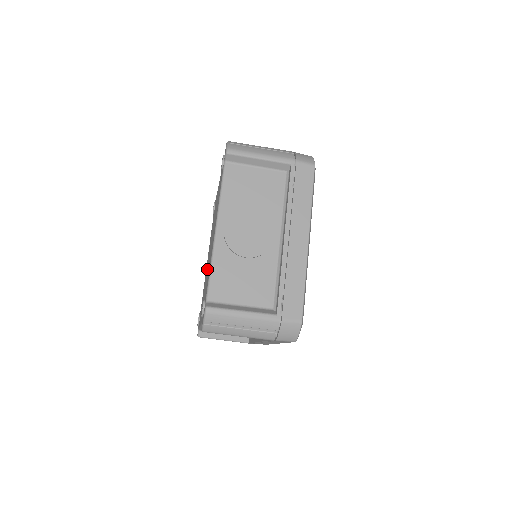
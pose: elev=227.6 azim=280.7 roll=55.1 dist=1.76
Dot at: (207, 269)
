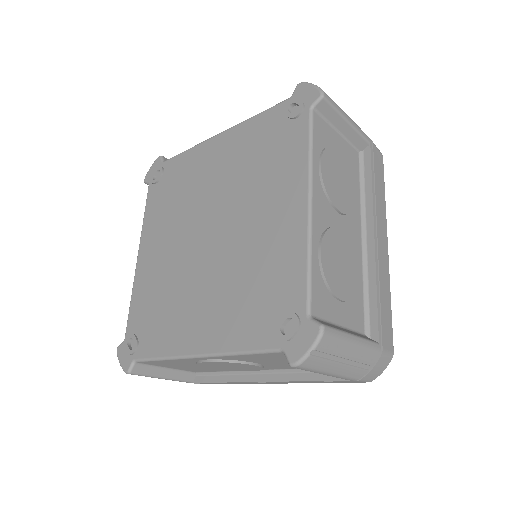
Dot at: (189, 233)
